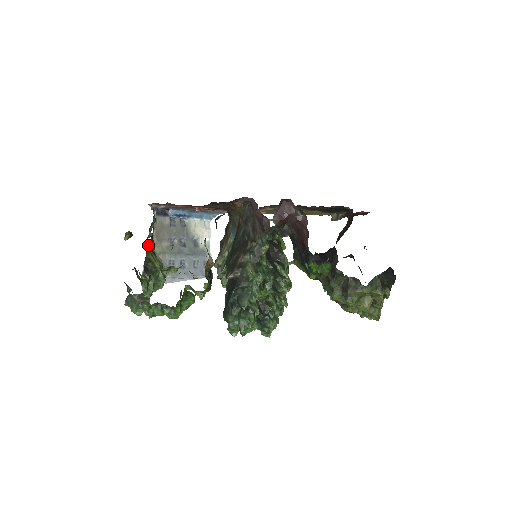
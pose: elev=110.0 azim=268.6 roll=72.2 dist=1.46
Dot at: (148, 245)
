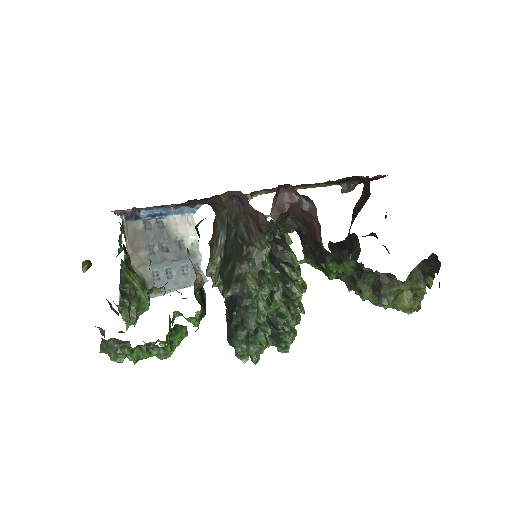
Dot at: (121, 261)
